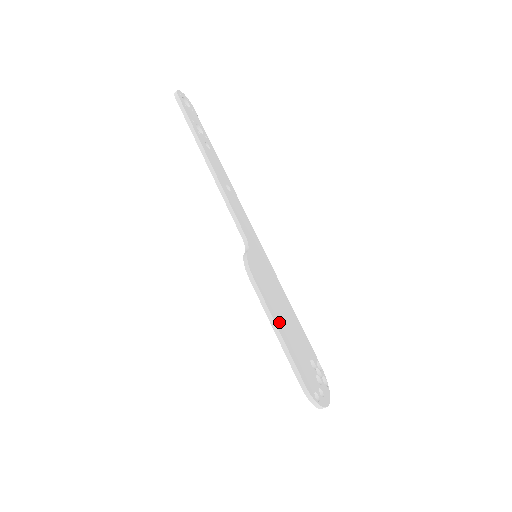
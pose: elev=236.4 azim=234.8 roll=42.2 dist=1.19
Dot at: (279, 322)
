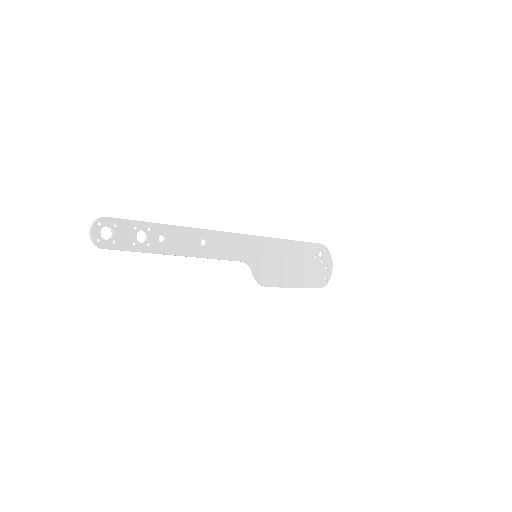
Dot at: (294, 280)
